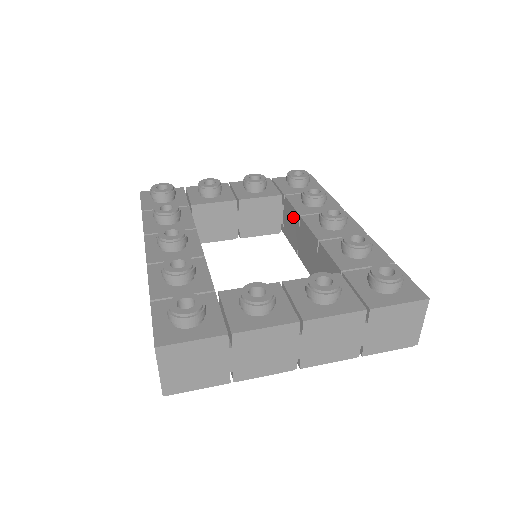
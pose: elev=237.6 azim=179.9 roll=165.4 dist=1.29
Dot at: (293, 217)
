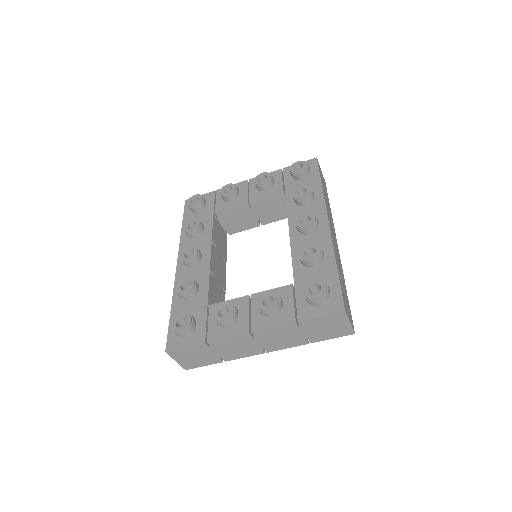
Dot at: occluded
